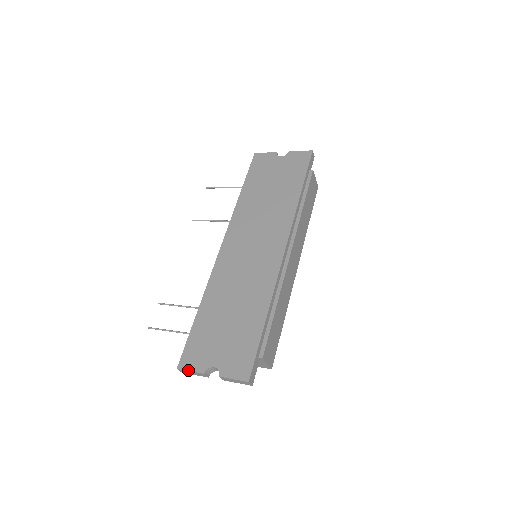
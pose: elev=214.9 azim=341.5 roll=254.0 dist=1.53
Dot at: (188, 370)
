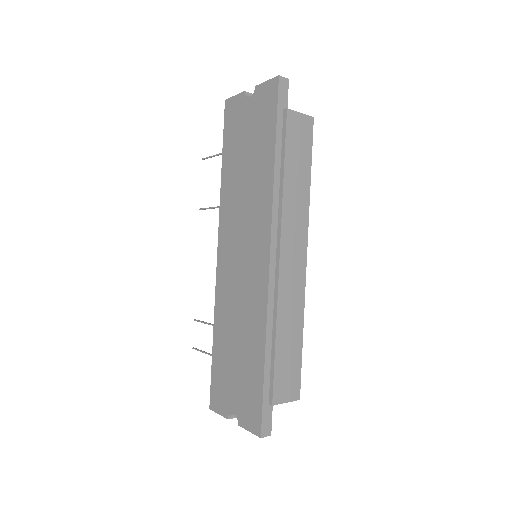
Dot at: (216, 412)
